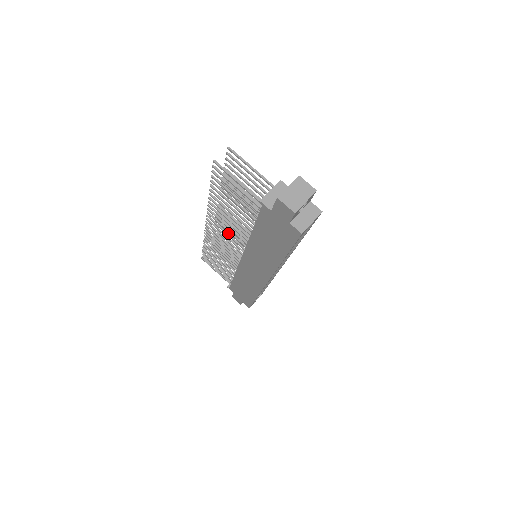
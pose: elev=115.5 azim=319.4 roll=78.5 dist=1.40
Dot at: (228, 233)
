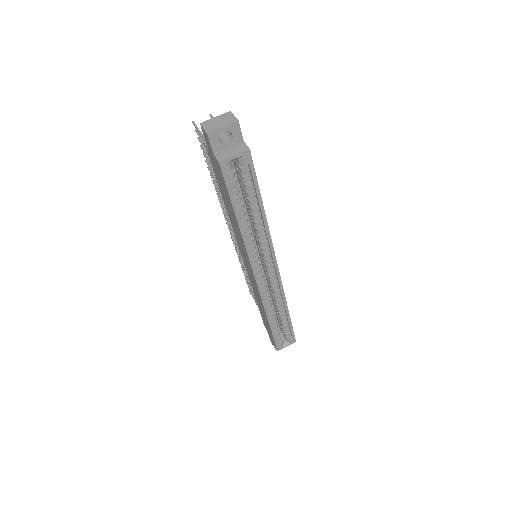
Dot at: occluded
